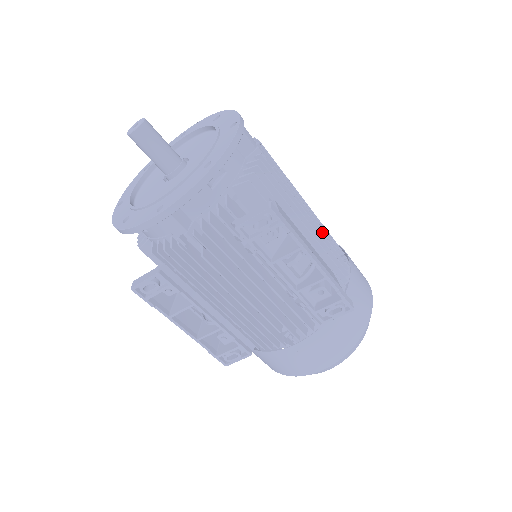
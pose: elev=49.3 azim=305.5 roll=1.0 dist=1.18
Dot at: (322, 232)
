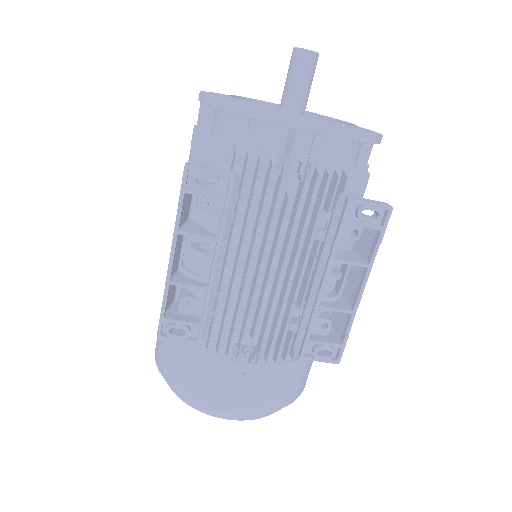
Dot at: occluded
